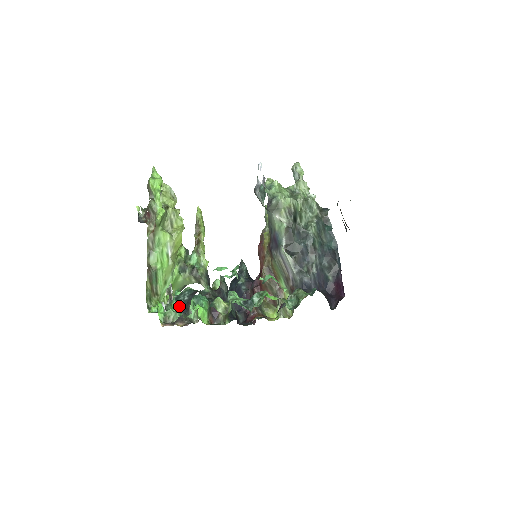
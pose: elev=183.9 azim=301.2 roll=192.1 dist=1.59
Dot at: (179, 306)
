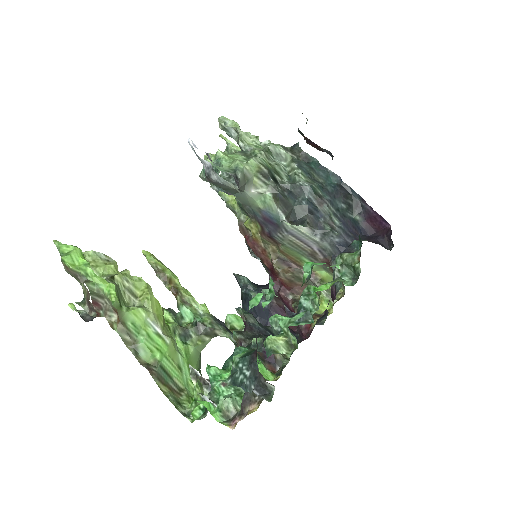
Dot at: (248, 391)
